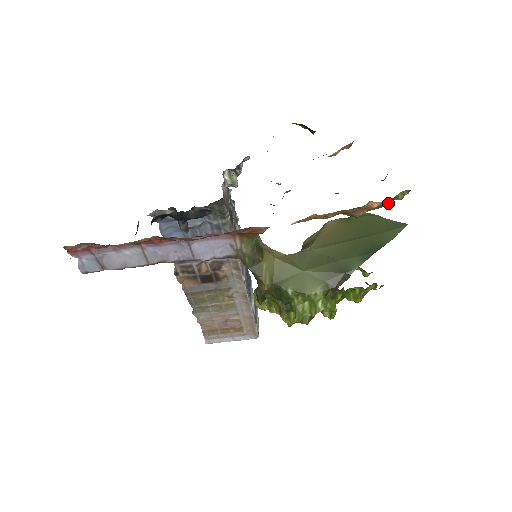
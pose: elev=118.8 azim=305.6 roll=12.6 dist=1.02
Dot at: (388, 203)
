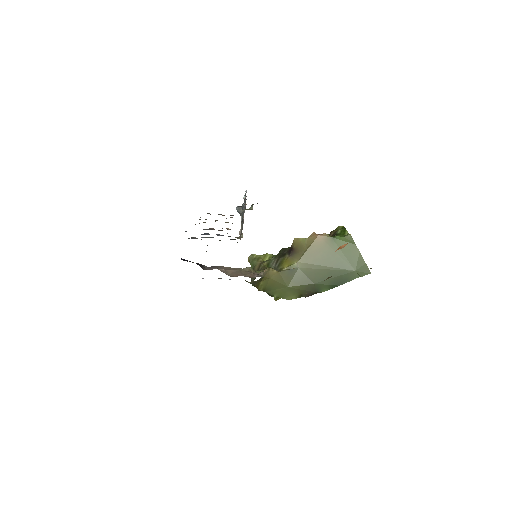
Dot at: occluded
